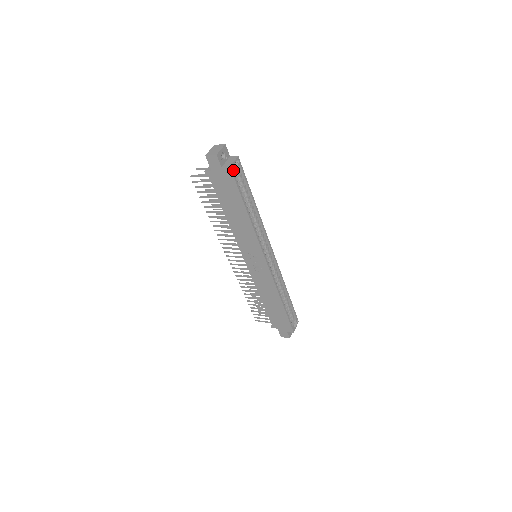
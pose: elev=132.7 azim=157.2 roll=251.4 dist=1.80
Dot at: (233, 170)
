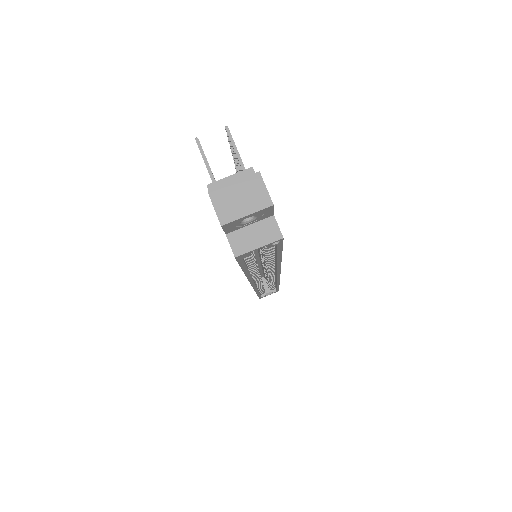
Dot at: (244, 255)
